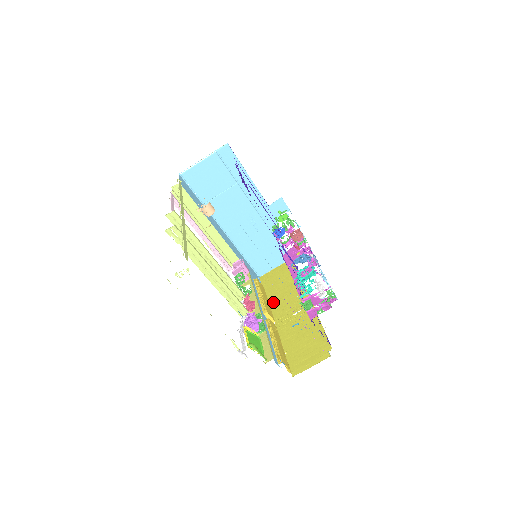
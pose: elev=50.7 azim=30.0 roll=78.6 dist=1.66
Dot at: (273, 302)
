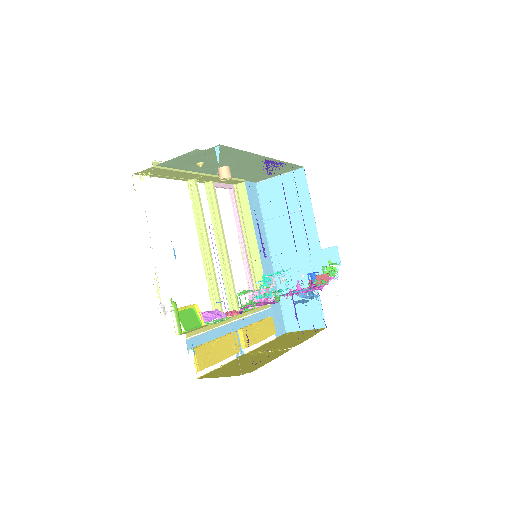
Dot at: (268, 344)
